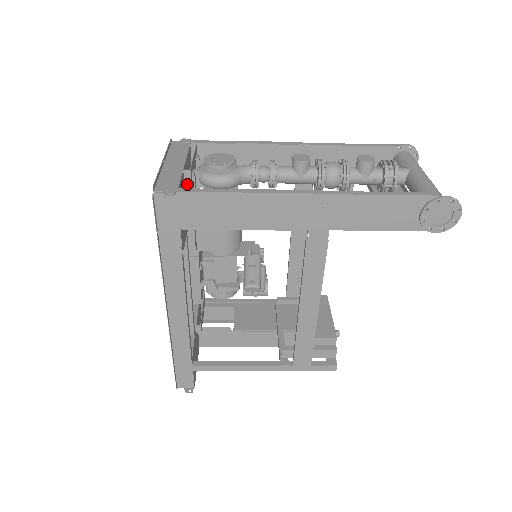
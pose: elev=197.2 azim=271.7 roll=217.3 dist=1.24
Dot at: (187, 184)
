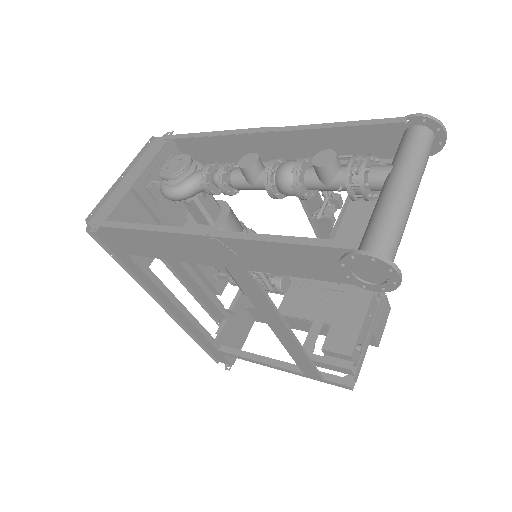
Dot at: (141, 200)
